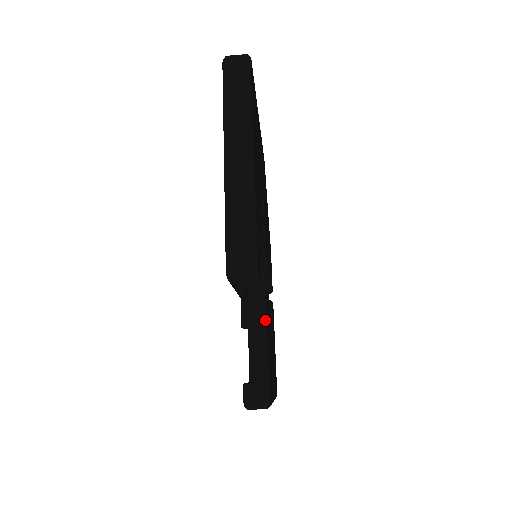
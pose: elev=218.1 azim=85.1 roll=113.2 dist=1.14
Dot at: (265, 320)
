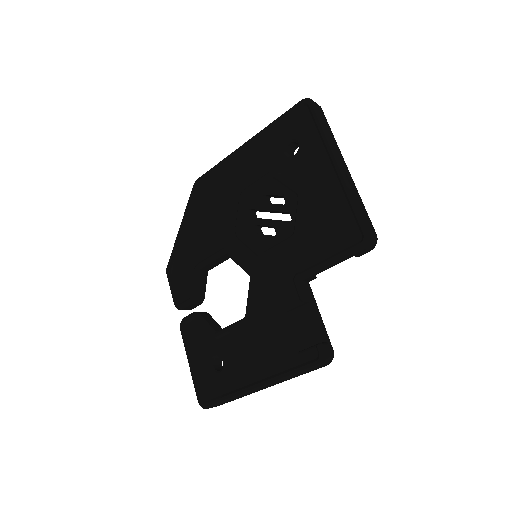
Dot at: (313, 296)
